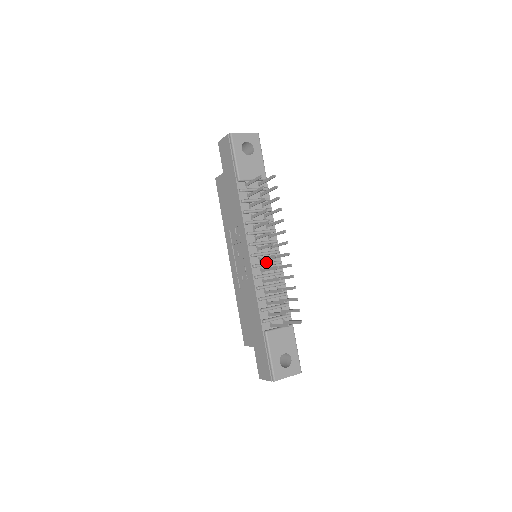
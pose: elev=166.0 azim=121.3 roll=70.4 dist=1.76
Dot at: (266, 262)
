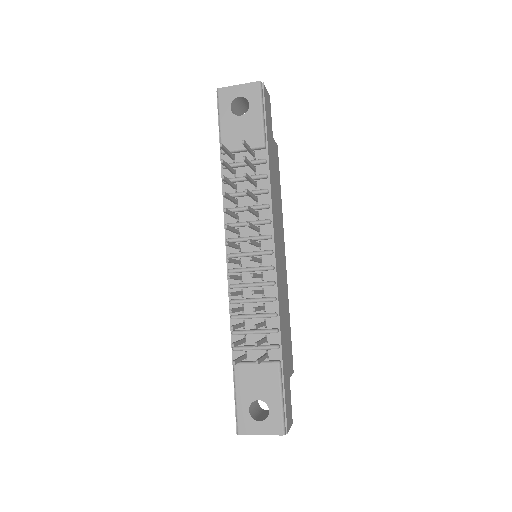
Dot at: (251, 266)
